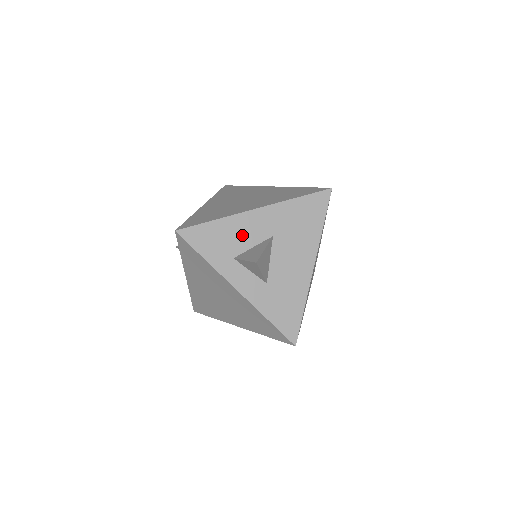
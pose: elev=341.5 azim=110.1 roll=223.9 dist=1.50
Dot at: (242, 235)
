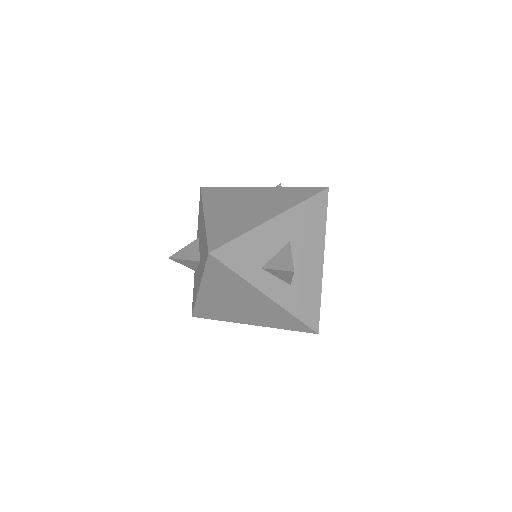
Dot at: (265, 245)
